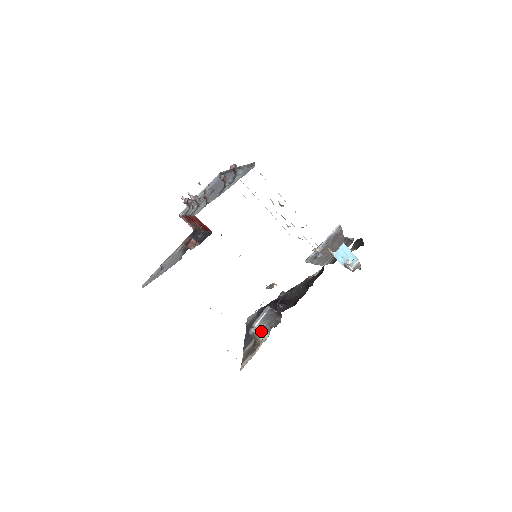
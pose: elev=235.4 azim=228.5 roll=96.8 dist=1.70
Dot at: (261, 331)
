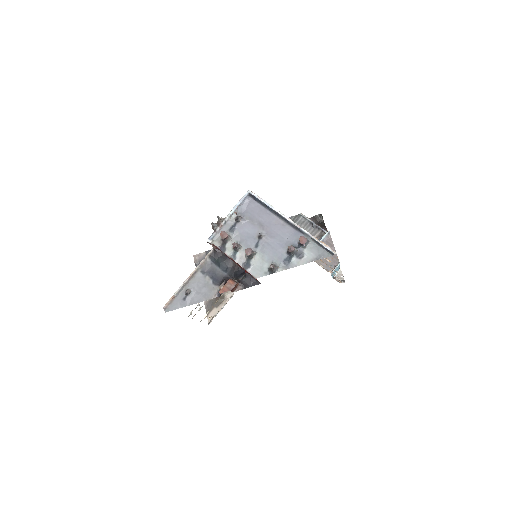
Dot at: occluded
